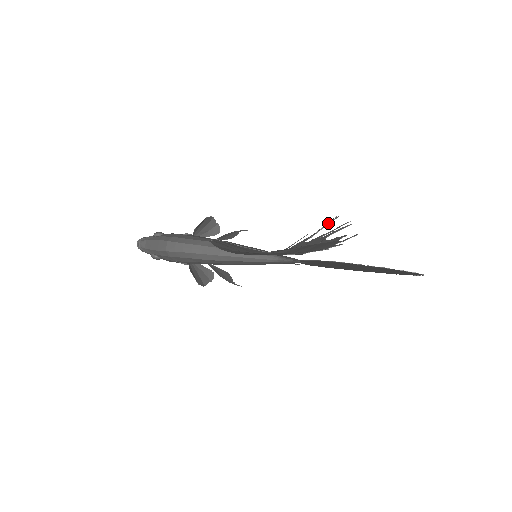
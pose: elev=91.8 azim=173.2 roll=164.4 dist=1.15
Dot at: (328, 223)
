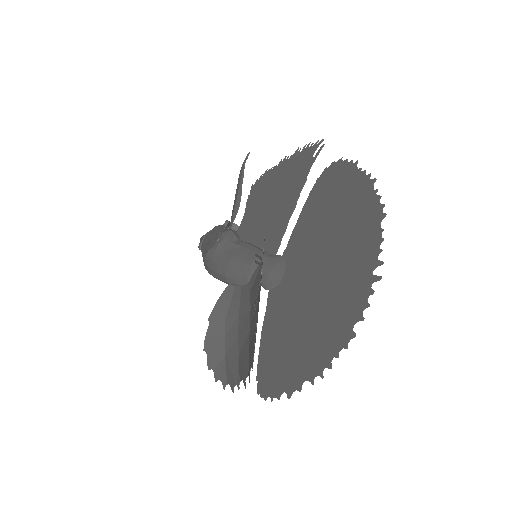
Dot at: (256, 263)
